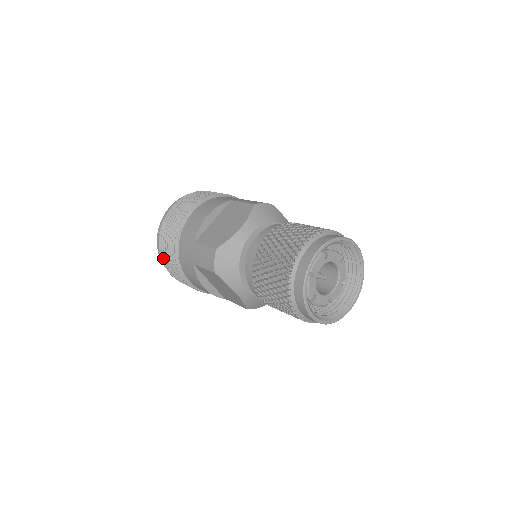
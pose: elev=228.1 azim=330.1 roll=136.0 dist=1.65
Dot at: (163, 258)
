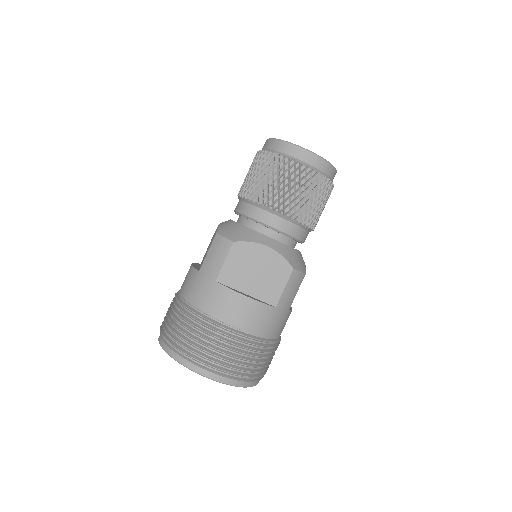
Dot at: (190, 350)
